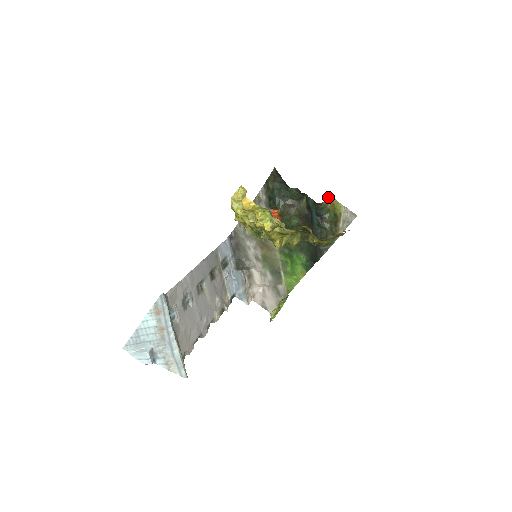
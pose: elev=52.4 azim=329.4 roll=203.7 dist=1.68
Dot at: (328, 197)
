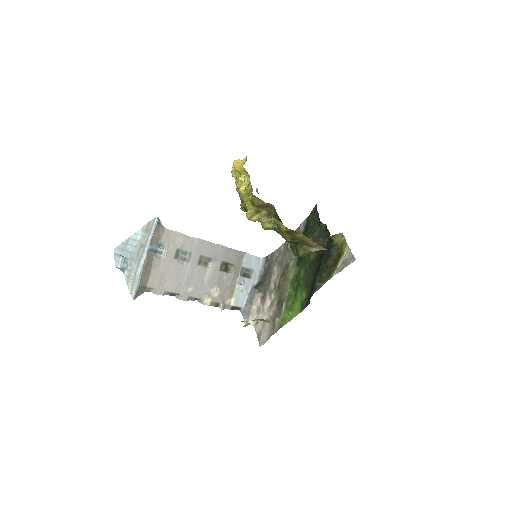
Dot at: (340, 234)
